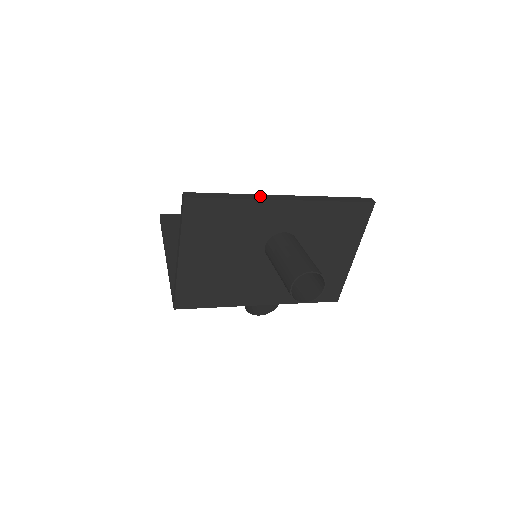
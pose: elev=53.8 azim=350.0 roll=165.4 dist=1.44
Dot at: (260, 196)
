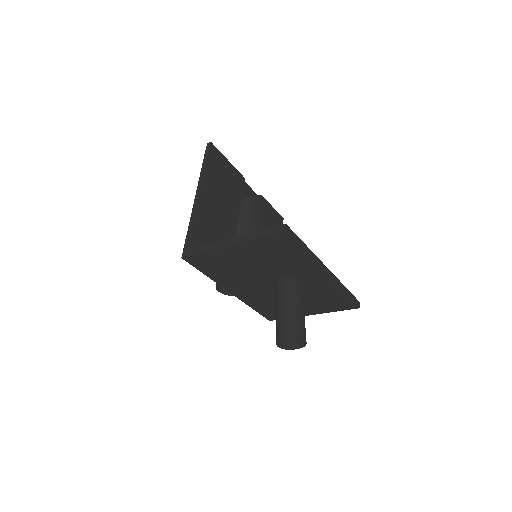
Dot at: (318, 260)
